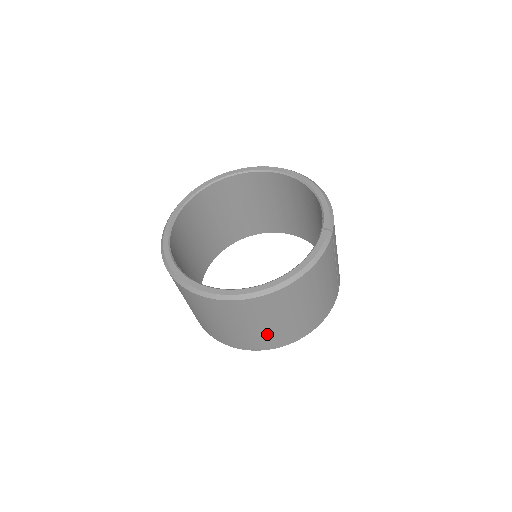
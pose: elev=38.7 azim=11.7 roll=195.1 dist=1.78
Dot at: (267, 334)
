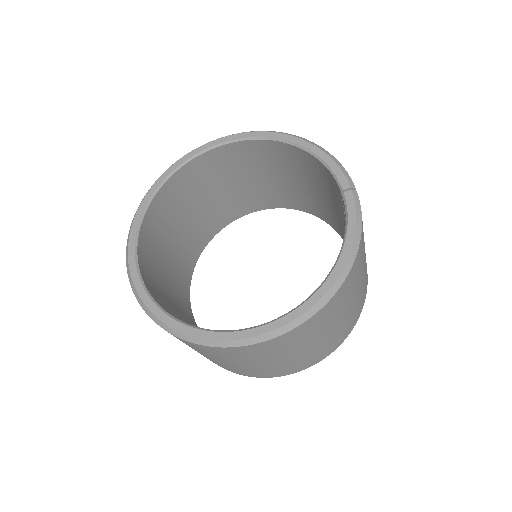
Dot at: (320, 347)
